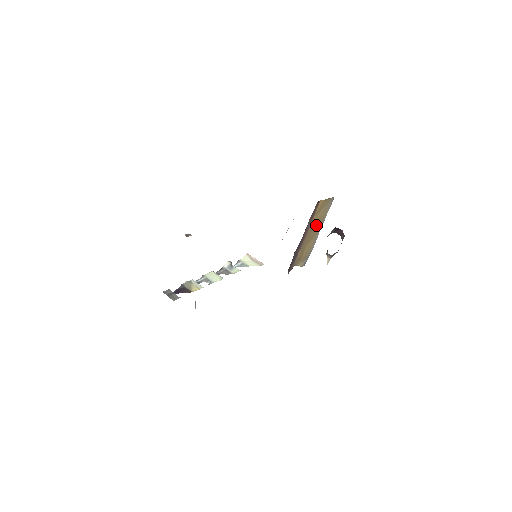
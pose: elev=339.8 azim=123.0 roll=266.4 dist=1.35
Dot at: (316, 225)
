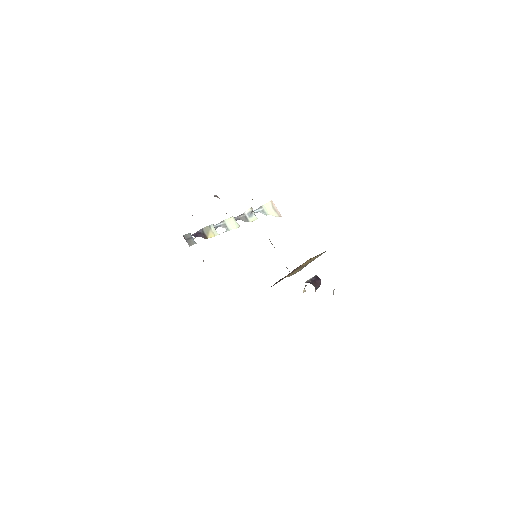
Dot at: occluded
